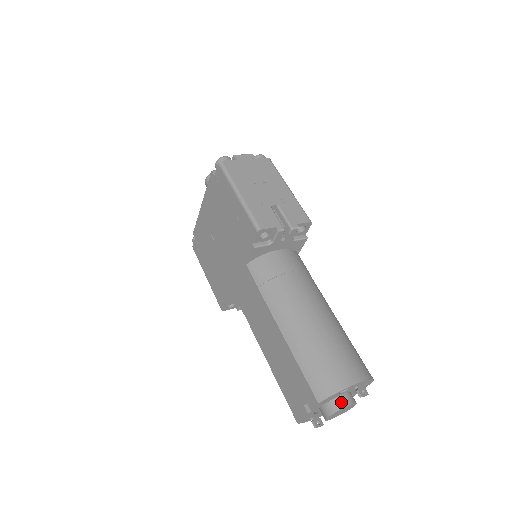
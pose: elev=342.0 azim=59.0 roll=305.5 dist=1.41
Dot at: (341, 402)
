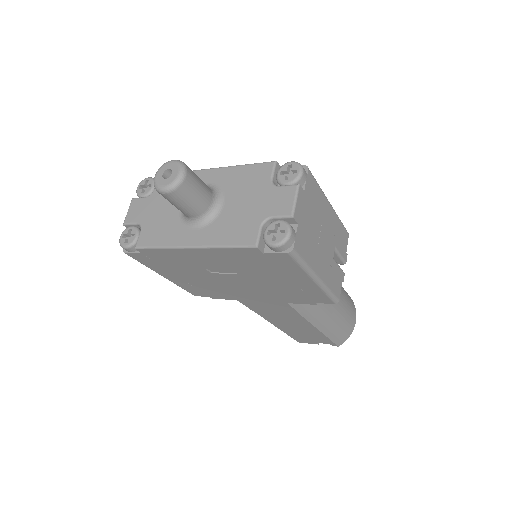
Dot at: occluded
